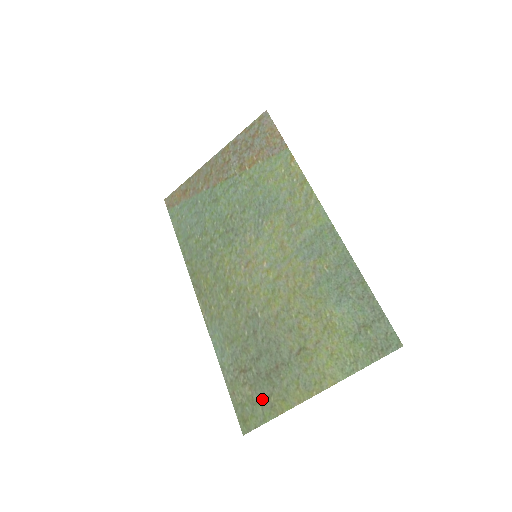
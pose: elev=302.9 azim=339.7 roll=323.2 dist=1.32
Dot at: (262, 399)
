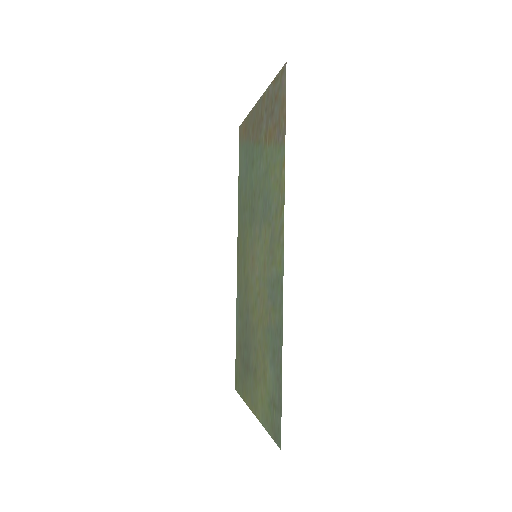
Dot at: (241, 379)
